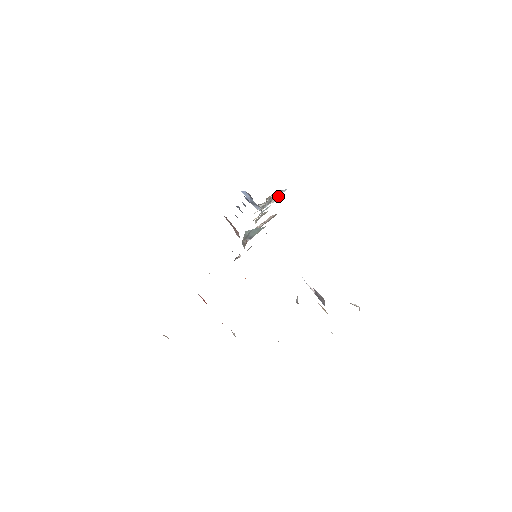
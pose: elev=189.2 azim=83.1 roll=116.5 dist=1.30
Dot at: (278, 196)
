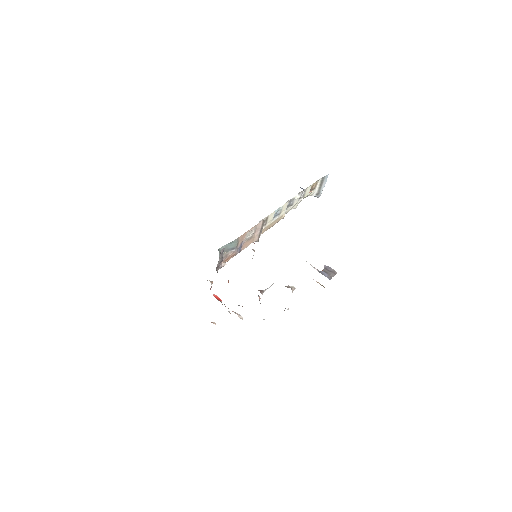
Dot at: (325, 182)
